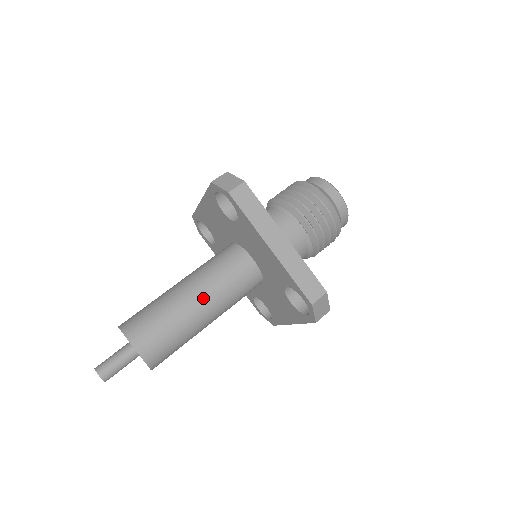
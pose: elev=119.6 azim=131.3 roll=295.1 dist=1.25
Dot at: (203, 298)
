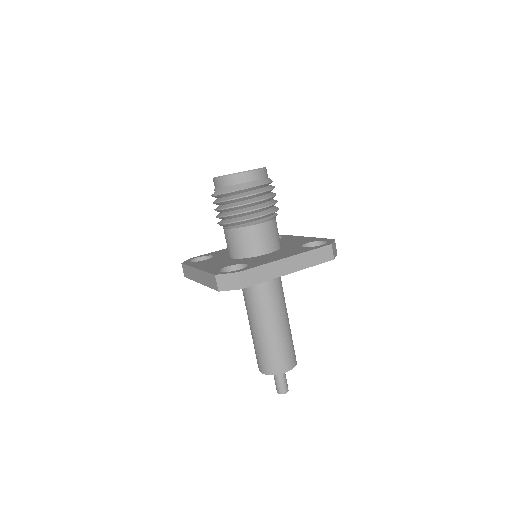
Dot at: (277, 316)
